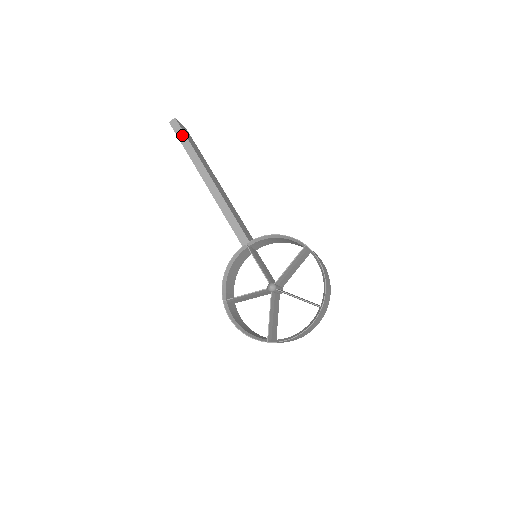
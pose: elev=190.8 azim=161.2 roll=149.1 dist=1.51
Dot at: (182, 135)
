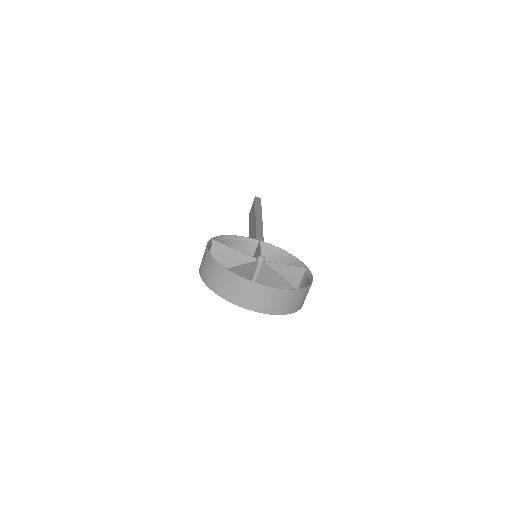
Dot at: (259, 202)
